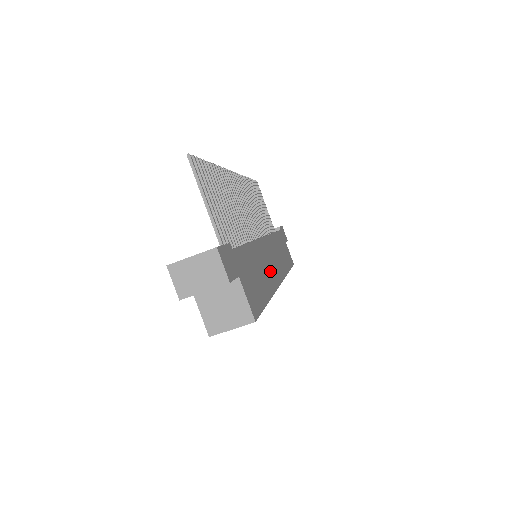
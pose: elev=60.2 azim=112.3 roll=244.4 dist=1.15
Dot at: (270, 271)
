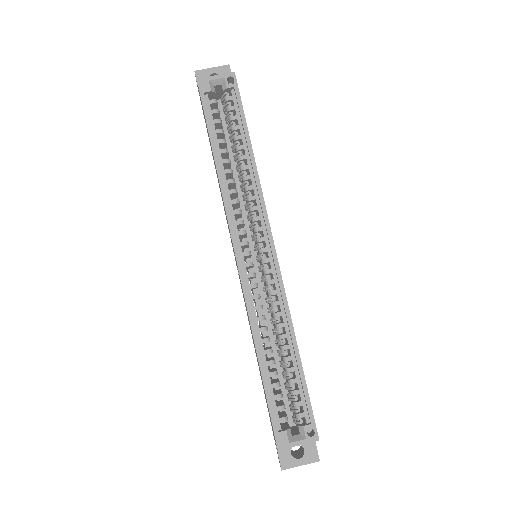
Dot at: occluded
